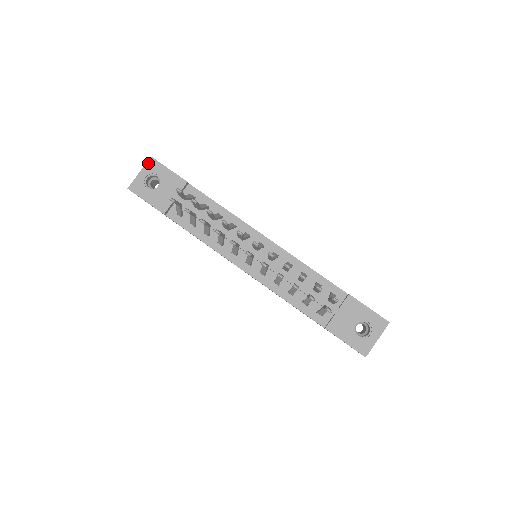
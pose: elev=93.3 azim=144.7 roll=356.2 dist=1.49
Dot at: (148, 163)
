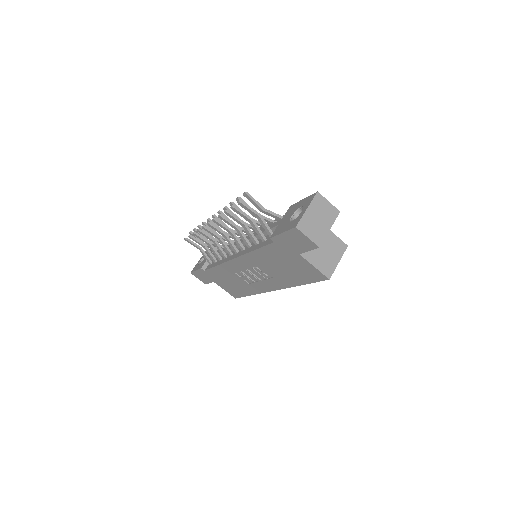
Dot at: occluded
